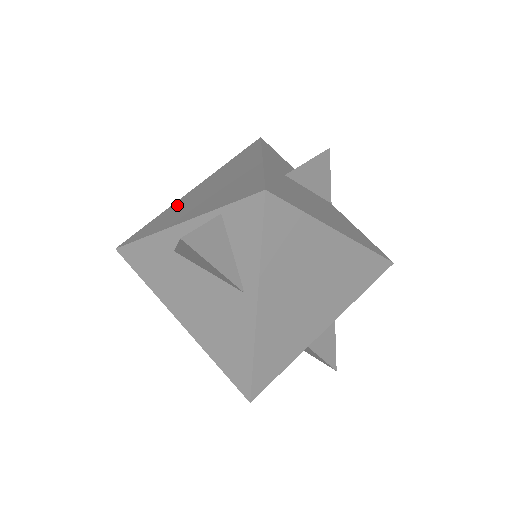
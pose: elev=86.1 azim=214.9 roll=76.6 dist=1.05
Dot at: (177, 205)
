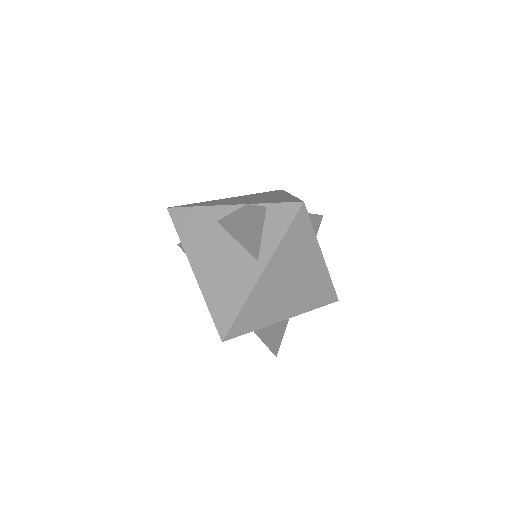
Dot at: (220, 200)
